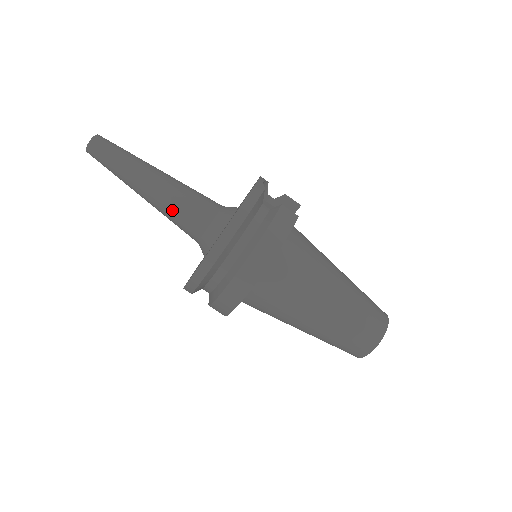
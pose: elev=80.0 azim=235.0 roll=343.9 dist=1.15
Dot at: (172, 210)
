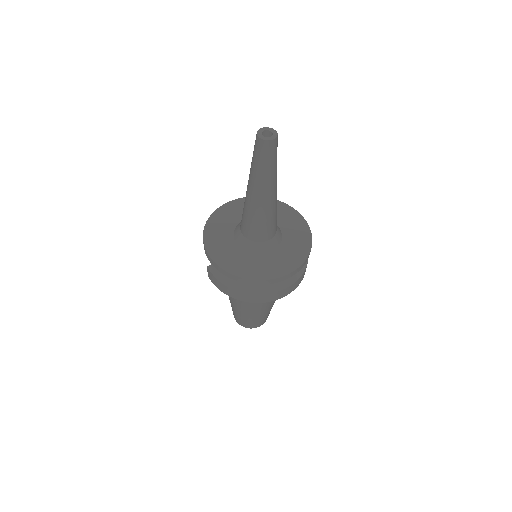
Dot at: (262, 218)
